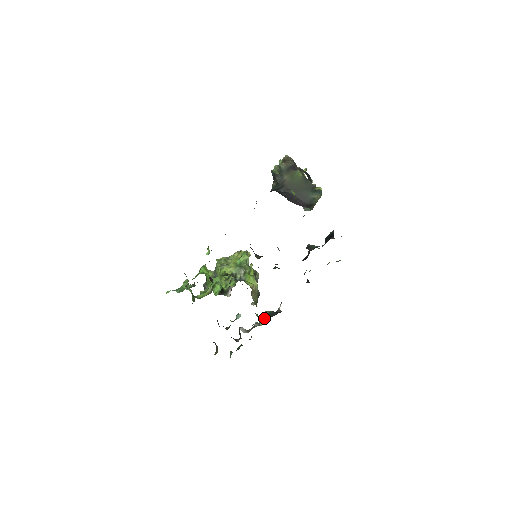
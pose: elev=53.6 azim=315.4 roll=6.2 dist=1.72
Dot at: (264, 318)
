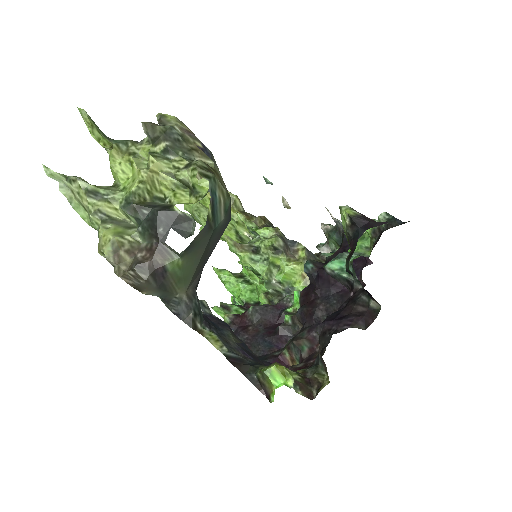
Dot at: (337, 247)
